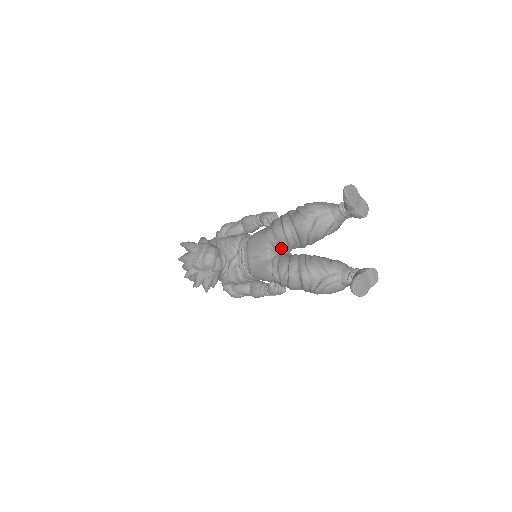
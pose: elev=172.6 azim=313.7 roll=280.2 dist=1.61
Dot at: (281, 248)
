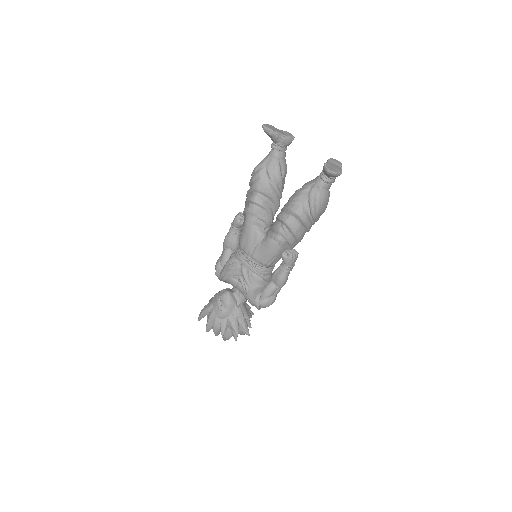
Dot at: (265, 220)
